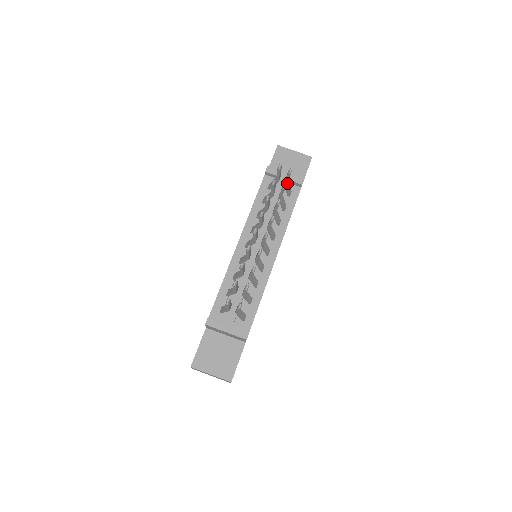
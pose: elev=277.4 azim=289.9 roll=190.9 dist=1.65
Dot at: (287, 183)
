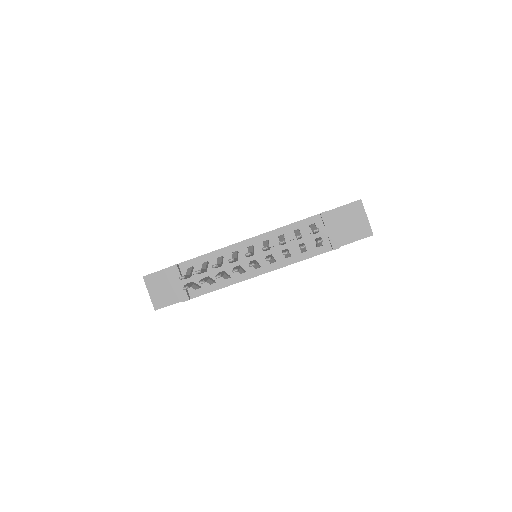
Dot at: occluded
